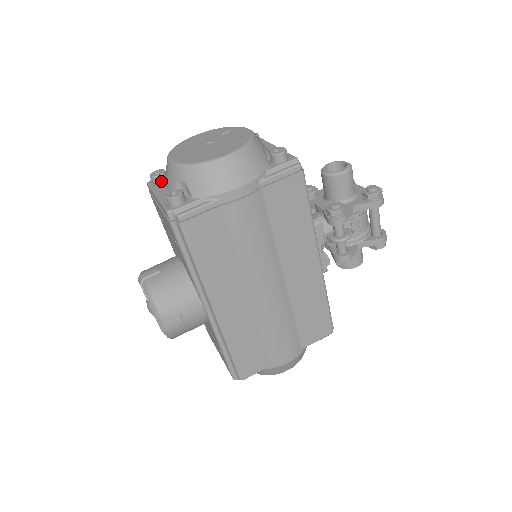
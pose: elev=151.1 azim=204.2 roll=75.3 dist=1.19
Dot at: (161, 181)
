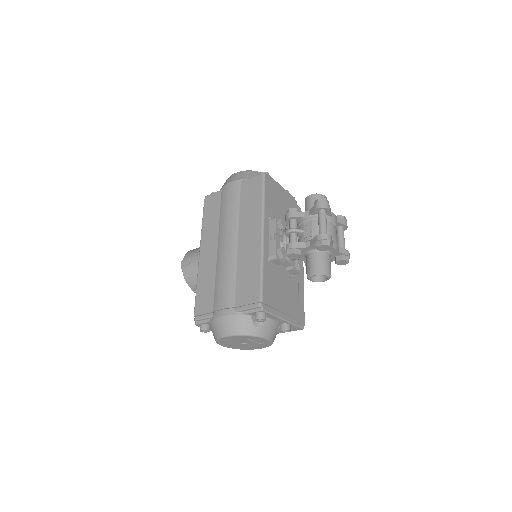
Dot at: occluded
